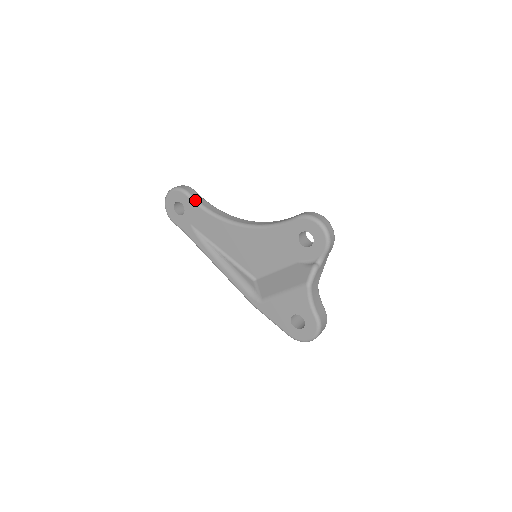
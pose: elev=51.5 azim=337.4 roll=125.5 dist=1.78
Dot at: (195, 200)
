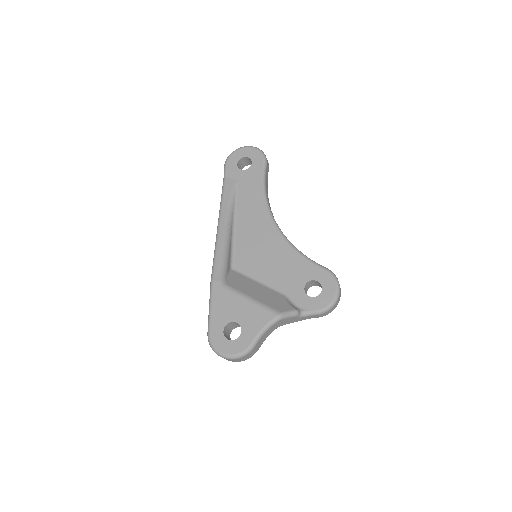
Dot at: (265, 173)
